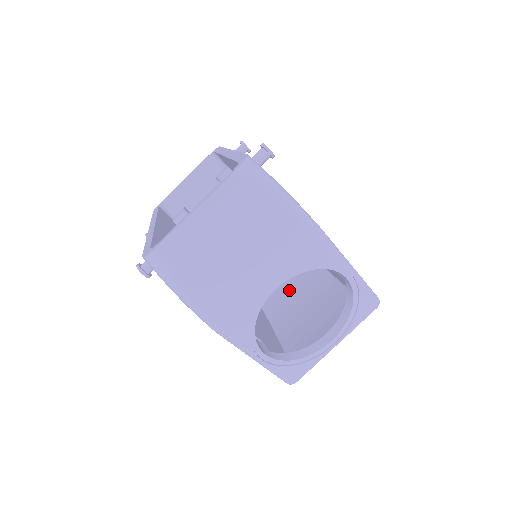
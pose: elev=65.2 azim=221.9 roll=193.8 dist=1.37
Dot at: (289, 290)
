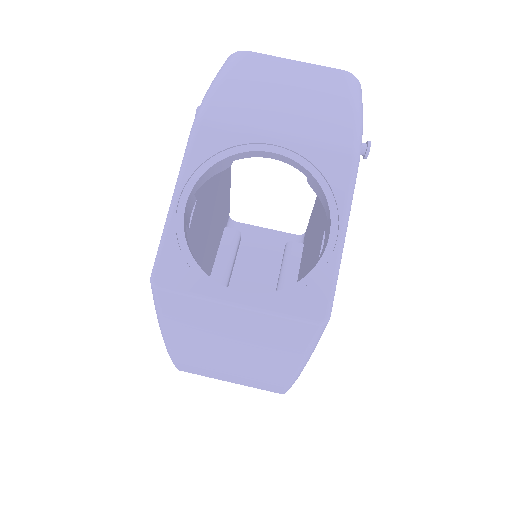
Dot at: occluded
